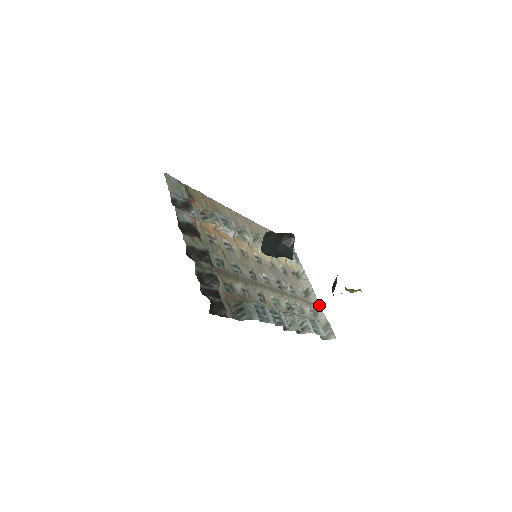
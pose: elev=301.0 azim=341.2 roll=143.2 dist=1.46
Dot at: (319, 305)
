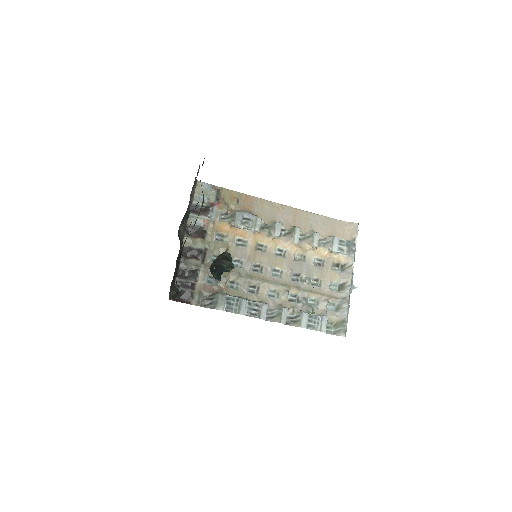
Dot at: (347, 301)
